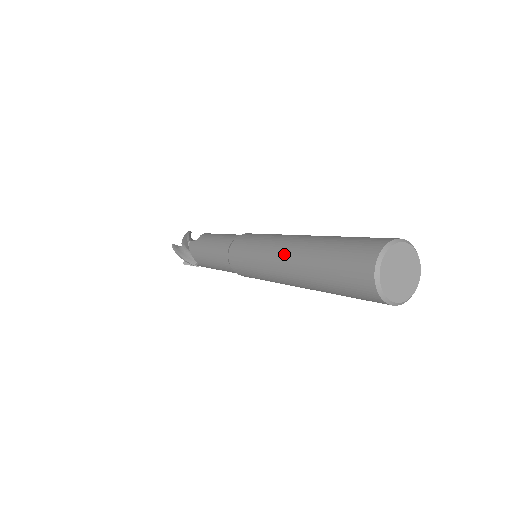
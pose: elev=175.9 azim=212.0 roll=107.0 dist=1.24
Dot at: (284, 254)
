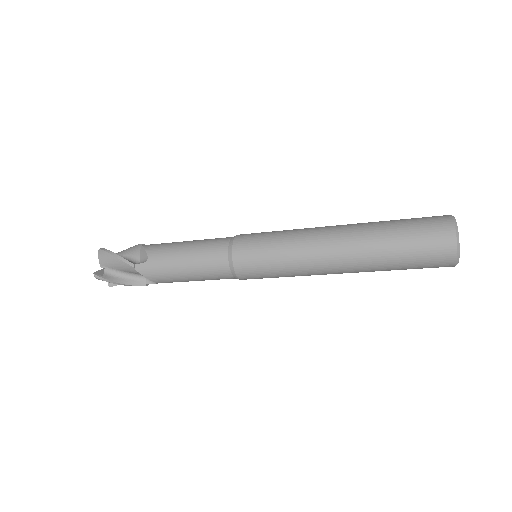
Dot at: occluded
